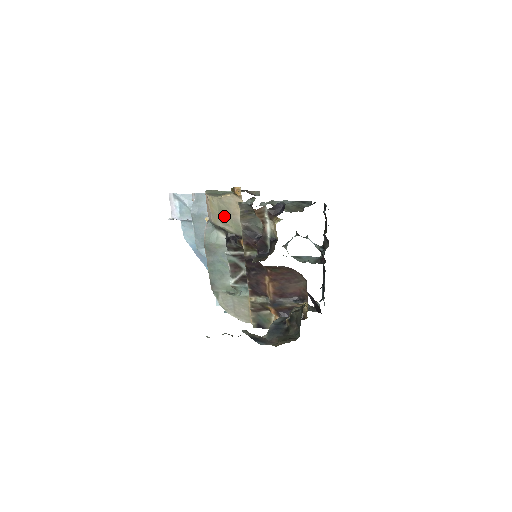
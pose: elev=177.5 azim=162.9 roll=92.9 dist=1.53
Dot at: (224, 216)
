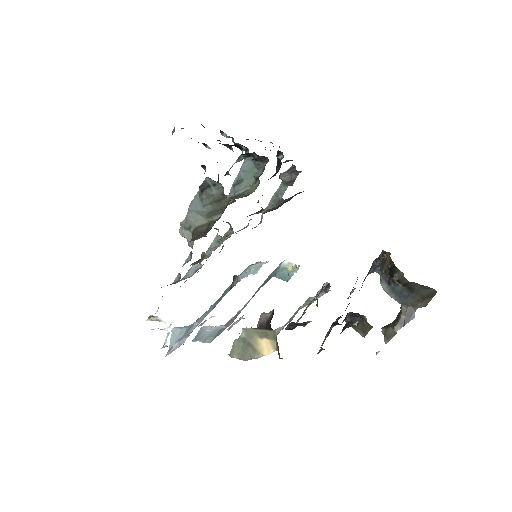
Dot at: occluded
